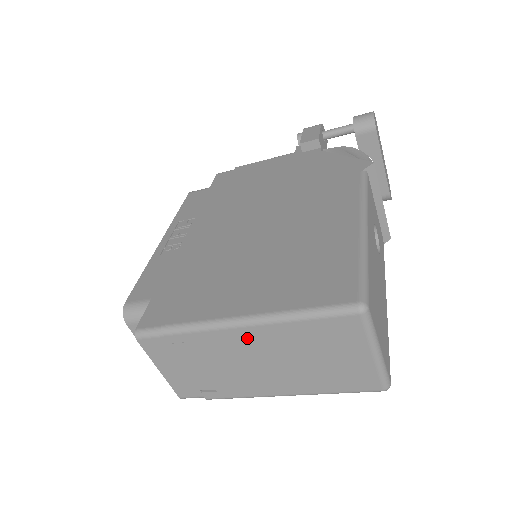
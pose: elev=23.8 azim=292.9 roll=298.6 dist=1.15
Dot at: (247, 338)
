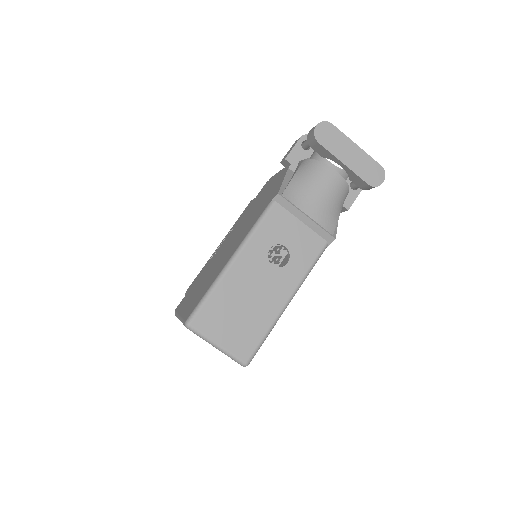
Dot at: occluded
